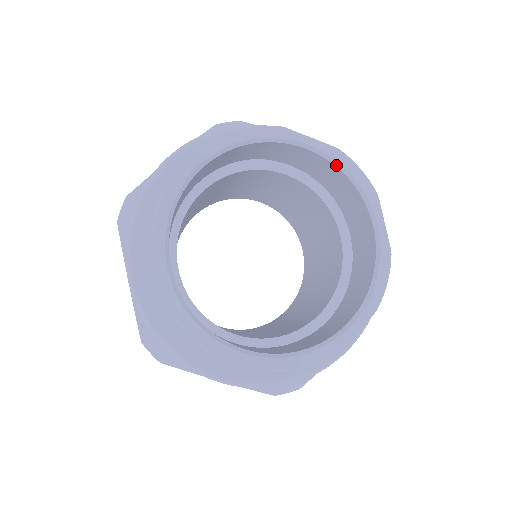
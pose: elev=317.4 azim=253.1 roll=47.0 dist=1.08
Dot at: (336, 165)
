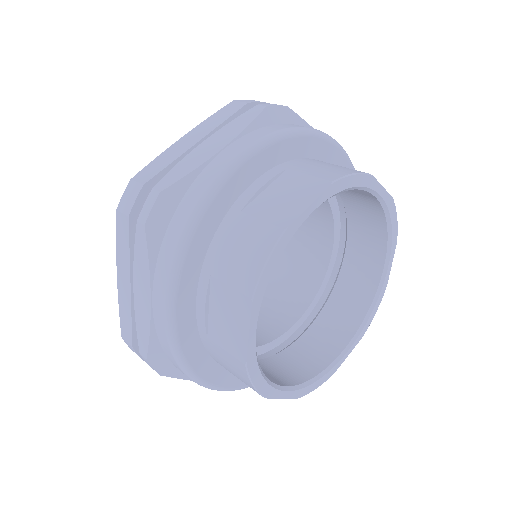
Dot at: occluded
